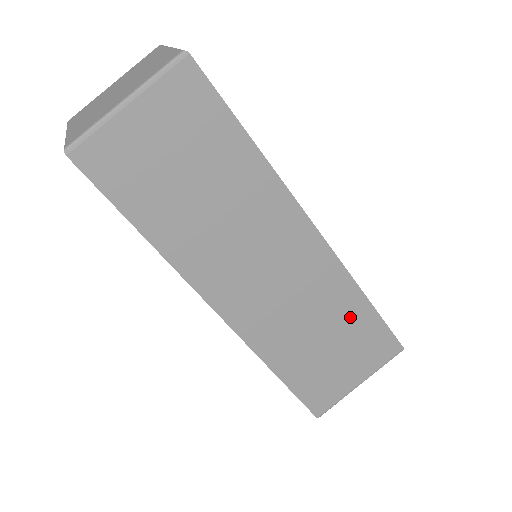
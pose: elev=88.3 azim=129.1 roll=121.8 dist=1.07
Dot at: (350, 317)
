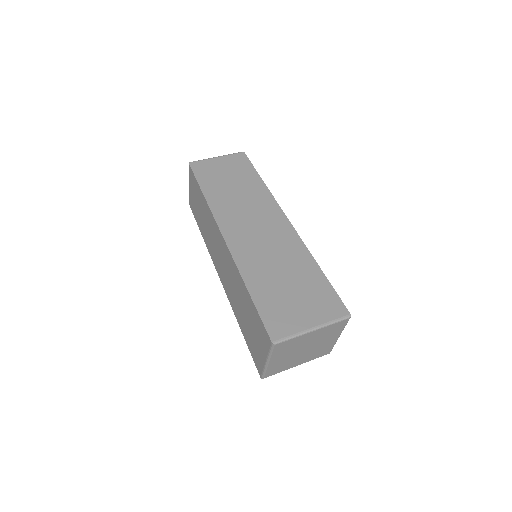
Dot at: (305, 271)
